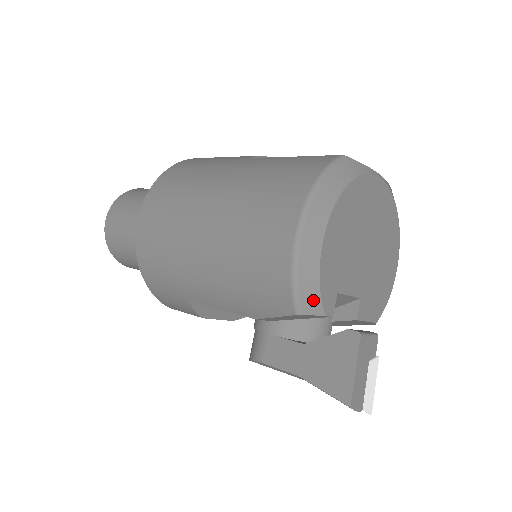
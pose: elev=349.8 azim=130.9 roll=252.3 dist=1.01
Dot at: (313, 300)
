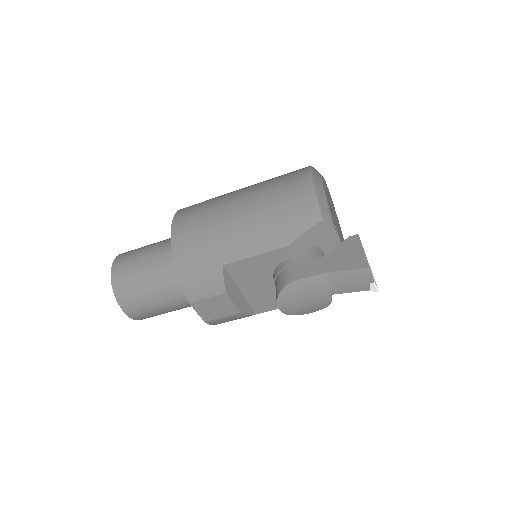
Dot at: (327, 214)
